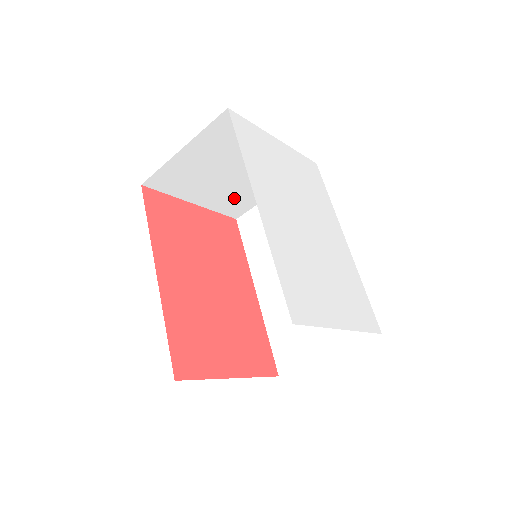
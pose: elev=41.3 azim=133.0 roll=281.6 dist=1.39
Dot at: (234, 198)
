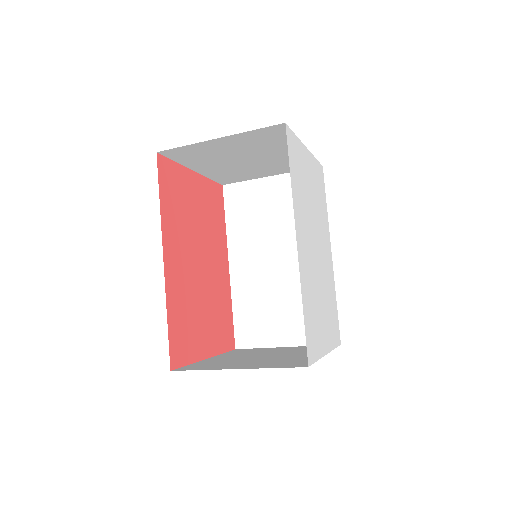
Dot at: (233, 173)
